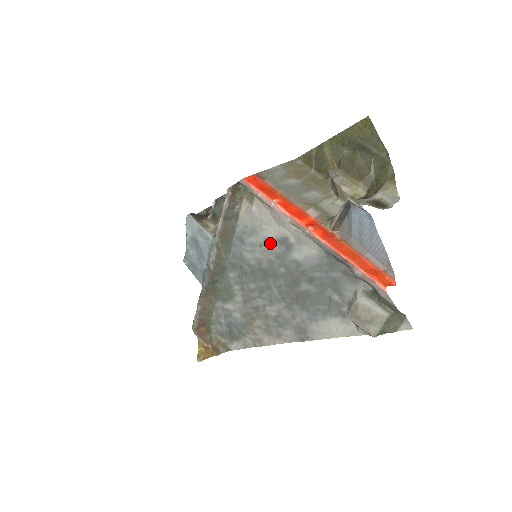
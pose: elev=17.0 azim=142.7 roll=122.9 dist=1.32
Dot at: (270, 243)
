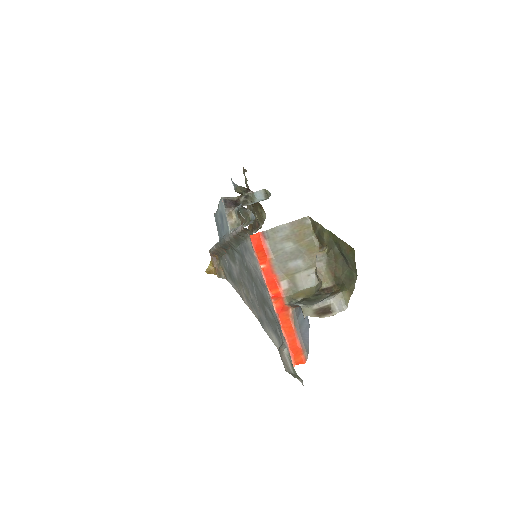
Dot at: (258, 271)
